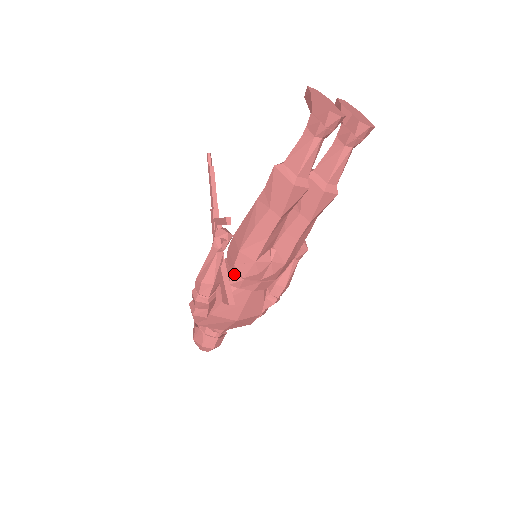
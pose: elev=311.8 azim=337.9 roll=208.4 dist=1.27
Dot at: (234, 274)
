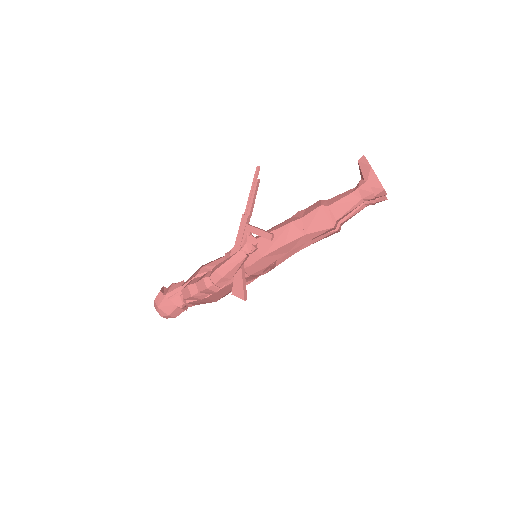
Dot at: occluded
